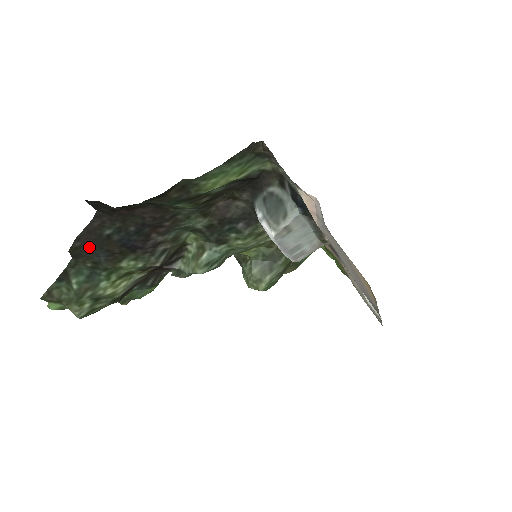
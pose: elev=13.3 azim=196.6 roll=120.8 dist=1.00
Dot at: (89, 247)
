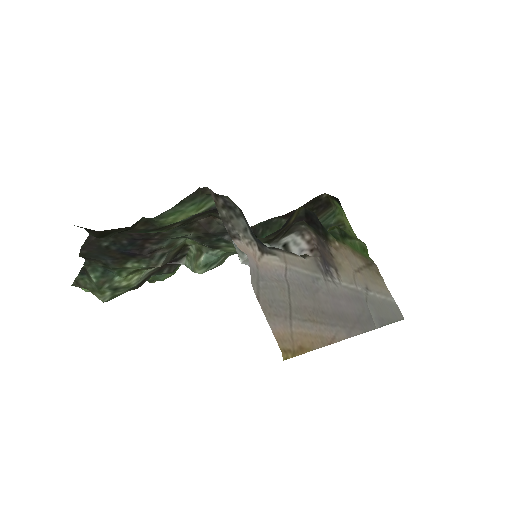
Dot at: (94, 254)
